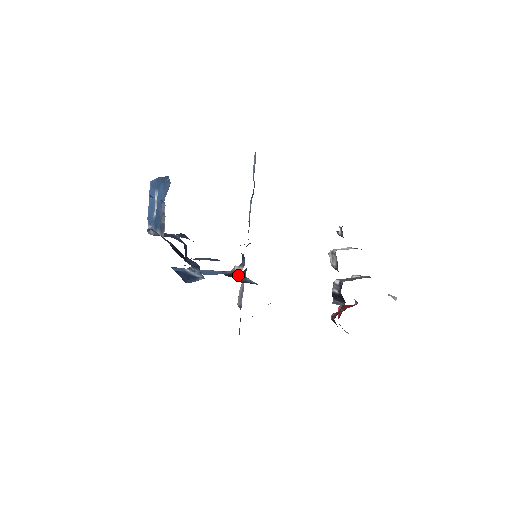
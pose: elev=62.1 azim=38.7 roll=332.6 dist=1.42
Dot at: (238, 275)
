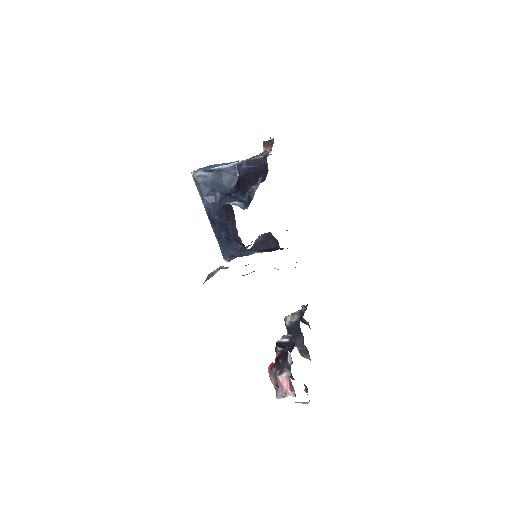
Dot at: (256, 239)
